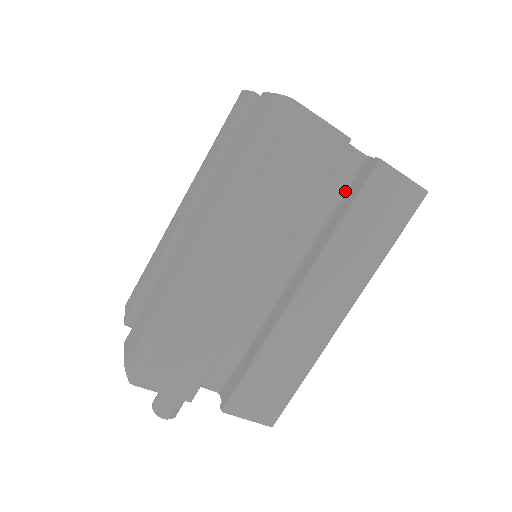
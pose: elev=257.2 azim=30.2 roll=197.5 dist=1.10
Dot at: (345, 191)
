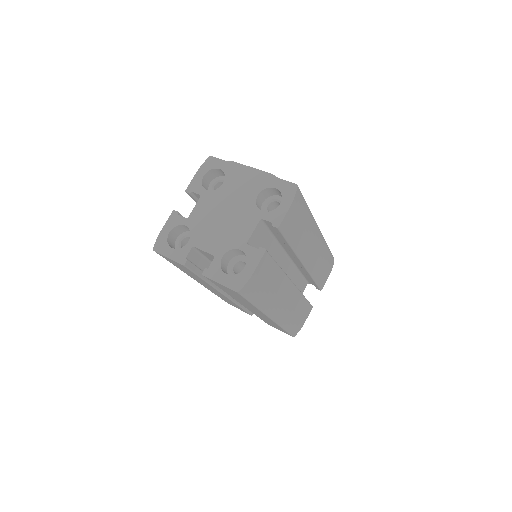
Dot at: occluded
